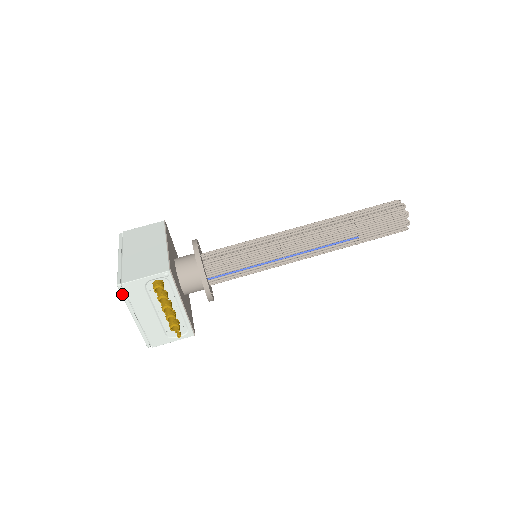
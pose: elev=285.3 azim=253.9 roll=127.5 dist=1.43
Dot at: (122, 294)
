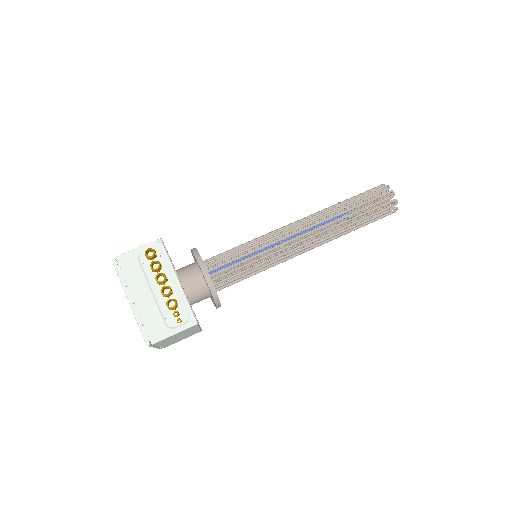
Dot at: (117, 270)
